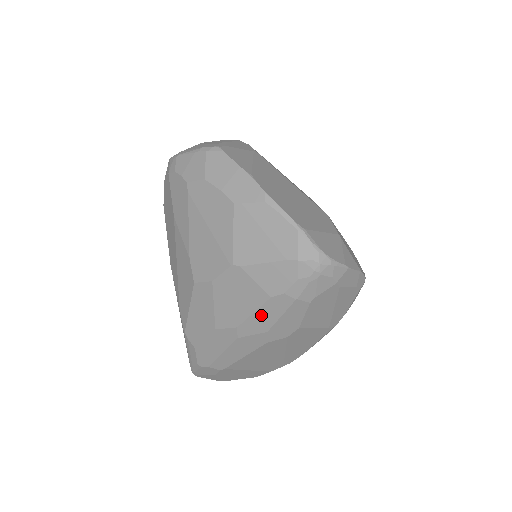
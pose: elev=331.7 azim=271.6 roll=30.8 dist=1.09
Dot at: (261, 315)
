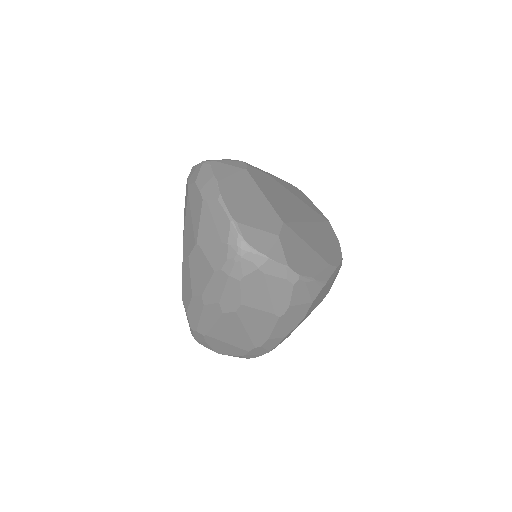
Dot at: (212, 286)
